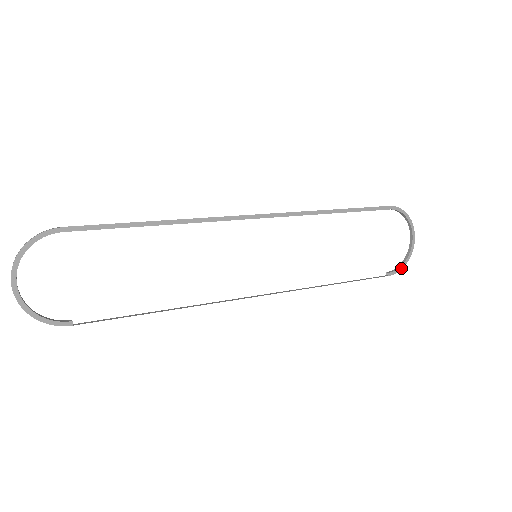
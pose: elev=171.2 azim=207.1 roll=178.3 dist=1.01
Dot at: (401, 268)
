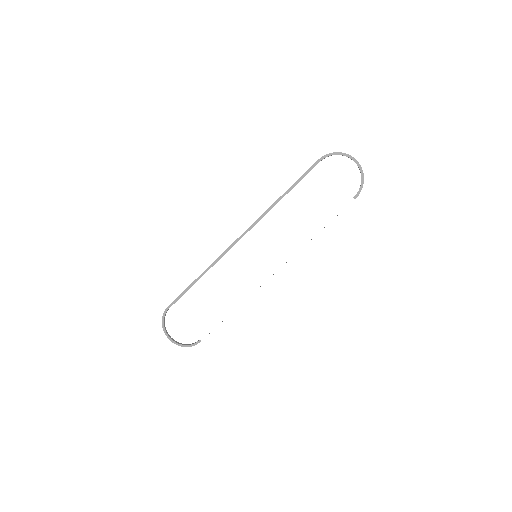
Dot at: (362, 187)
